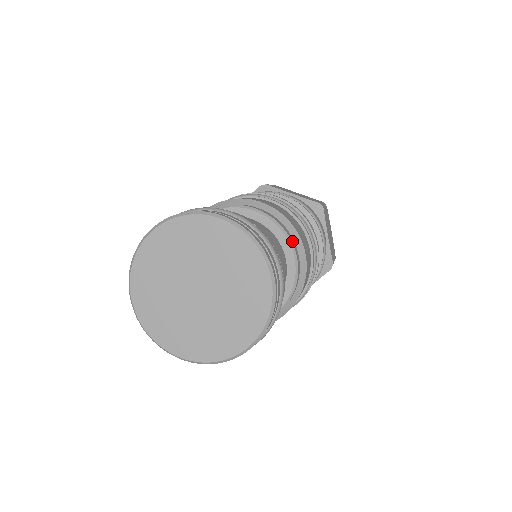
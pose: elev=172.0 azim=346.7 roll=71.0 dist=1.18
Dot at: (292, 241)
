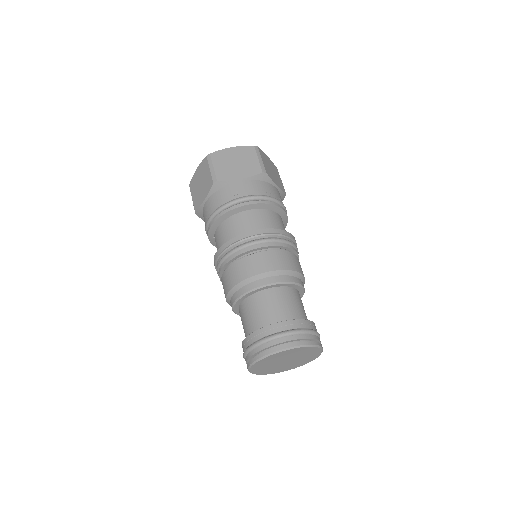
Dot at: (295, 281)
